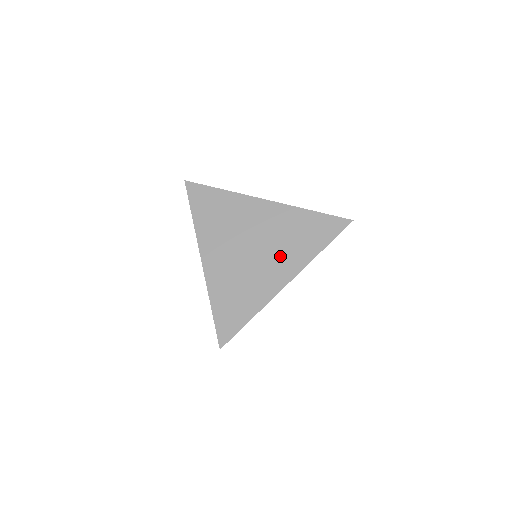
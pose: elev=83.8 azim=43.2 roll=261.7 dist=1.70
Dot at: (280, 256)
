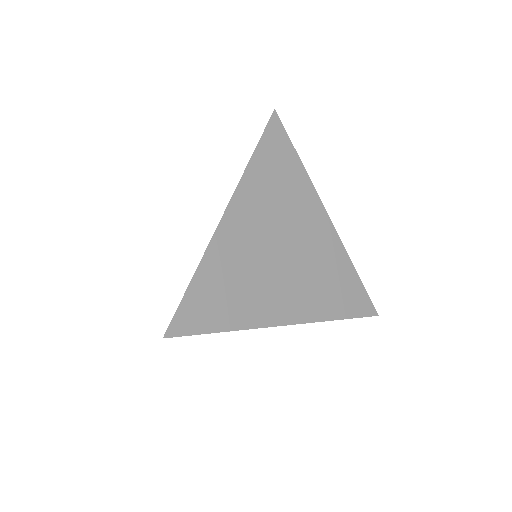
Dot at: (301, 288)
